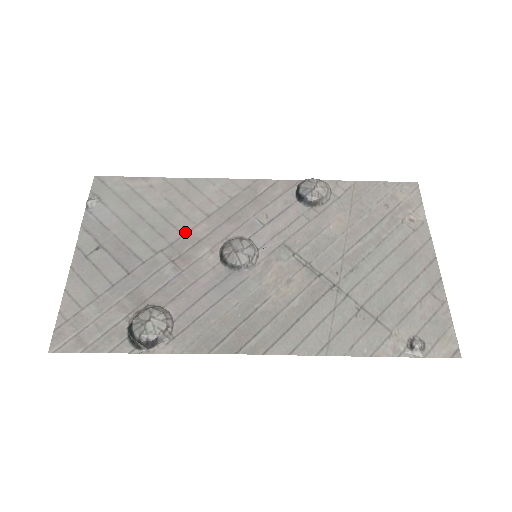
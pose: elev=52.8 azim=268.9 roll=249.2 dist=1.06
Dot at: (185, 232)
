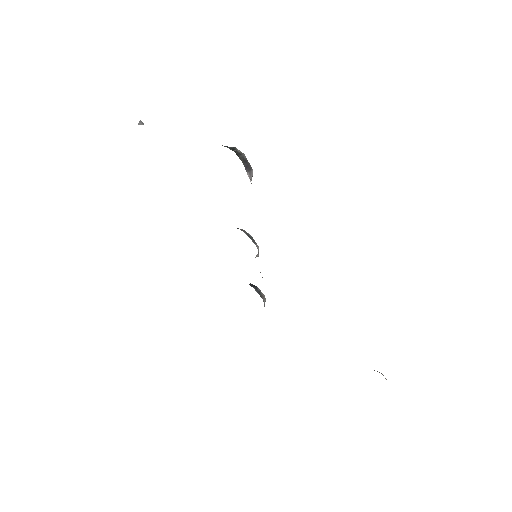
Dot at: occluded
